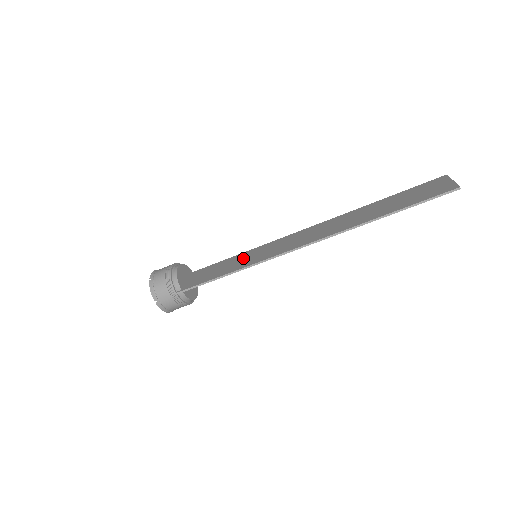
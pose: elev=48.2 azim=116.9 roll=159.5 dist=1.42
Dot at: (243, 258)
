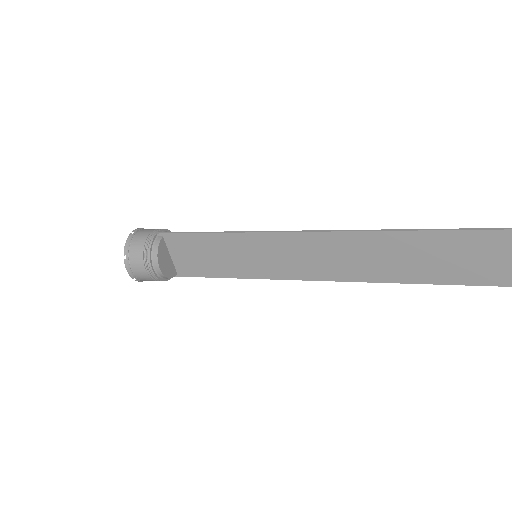
Dot at: (237, 253)
